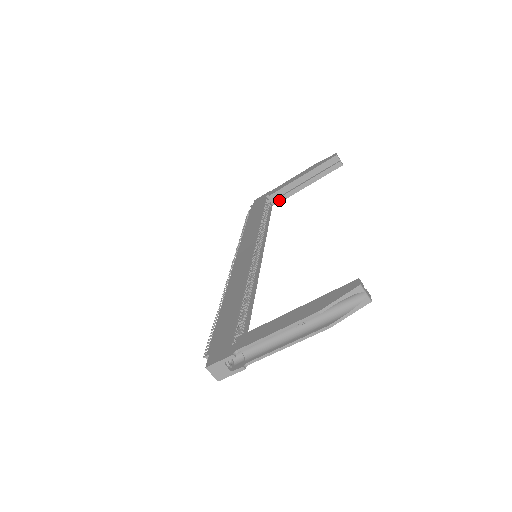
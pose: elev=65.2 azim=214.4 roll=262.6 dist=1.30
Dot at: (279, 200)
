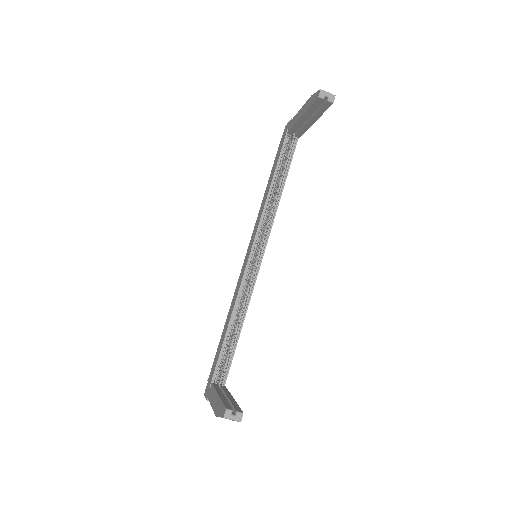
Dot at: (299, 135)
